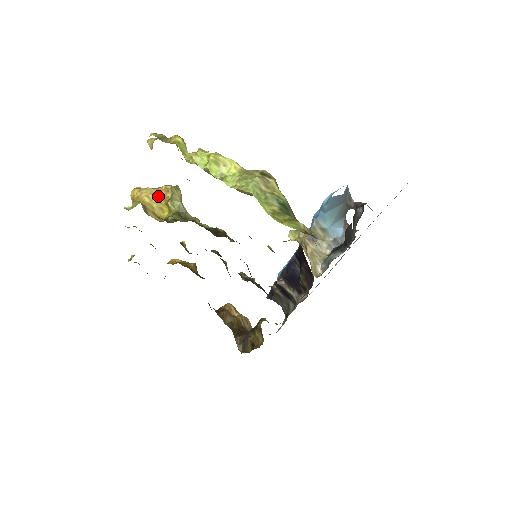
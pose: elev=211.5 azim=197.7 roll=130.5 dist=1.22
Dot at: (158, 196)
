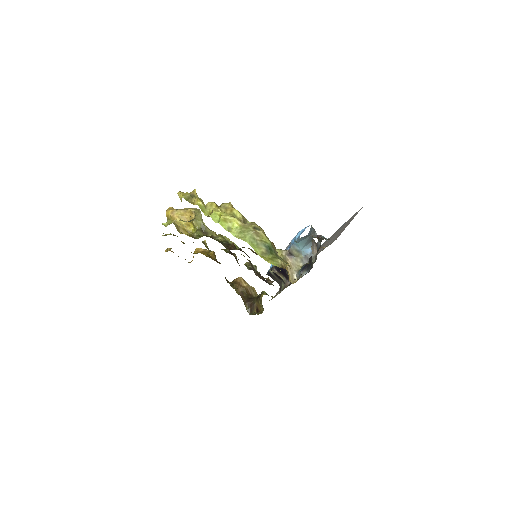
Dot at: (185, 216)
